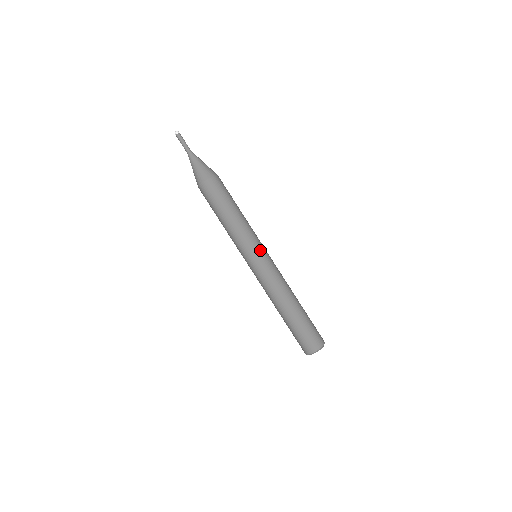
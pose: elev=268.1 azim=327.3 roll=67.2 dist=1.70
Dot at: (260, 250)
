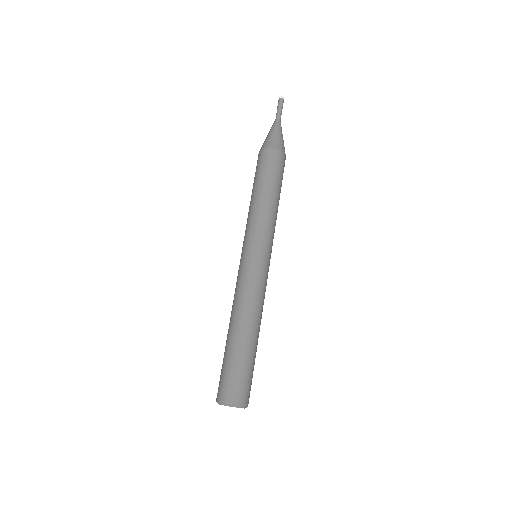
Dot at: (258, 248)
